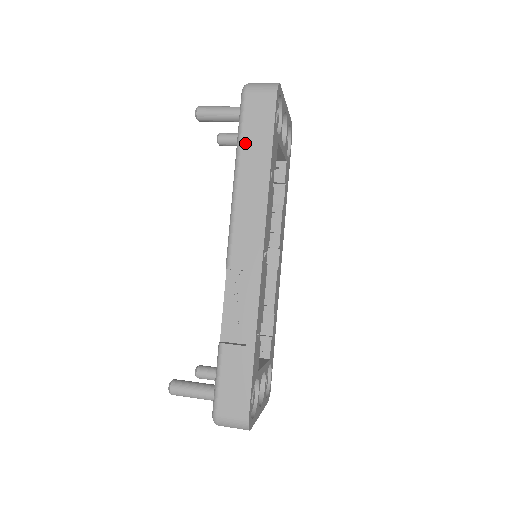
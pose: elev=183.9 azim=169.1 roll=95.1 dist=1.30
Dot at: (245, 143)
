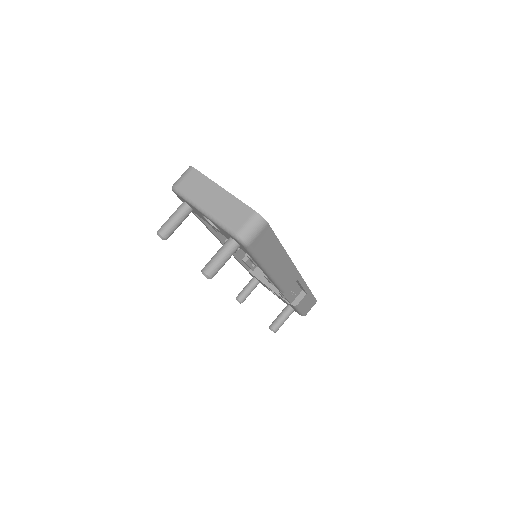
Dot at: (265, 259)
